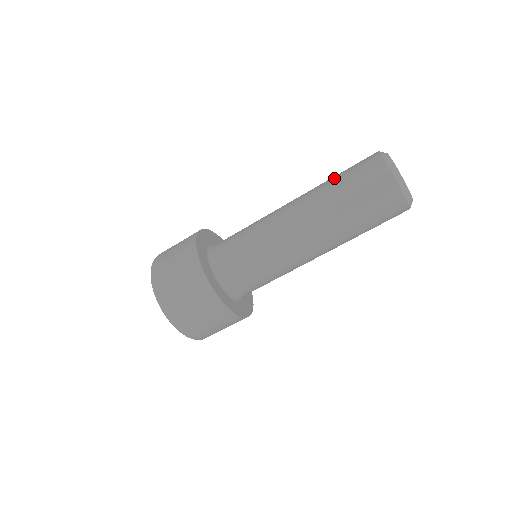
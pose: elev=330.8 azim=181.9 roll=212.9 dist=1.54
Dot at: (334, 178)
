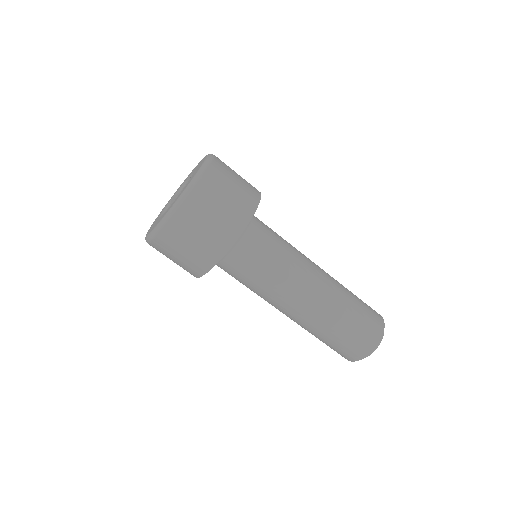
Dot at: (348, 319)
